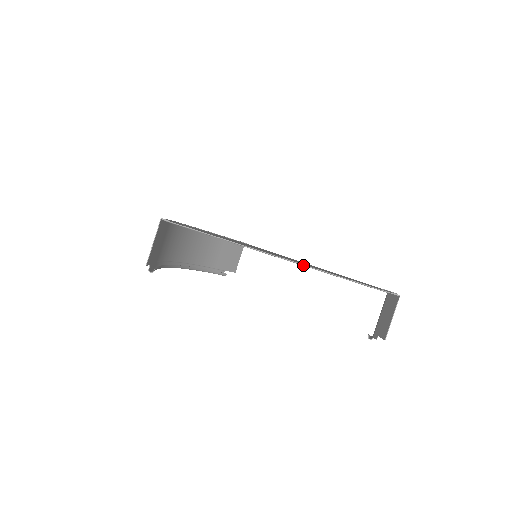
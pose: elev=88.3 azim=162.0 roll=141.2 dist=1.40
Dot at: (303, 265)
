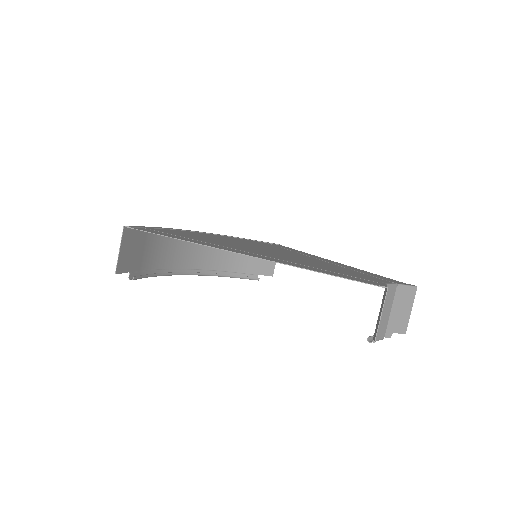
Dot at: occluded
